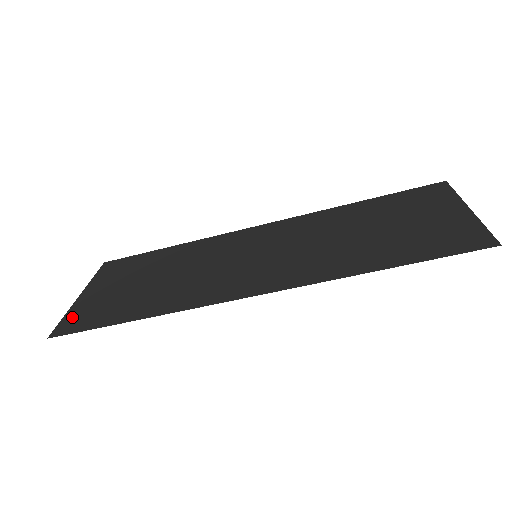
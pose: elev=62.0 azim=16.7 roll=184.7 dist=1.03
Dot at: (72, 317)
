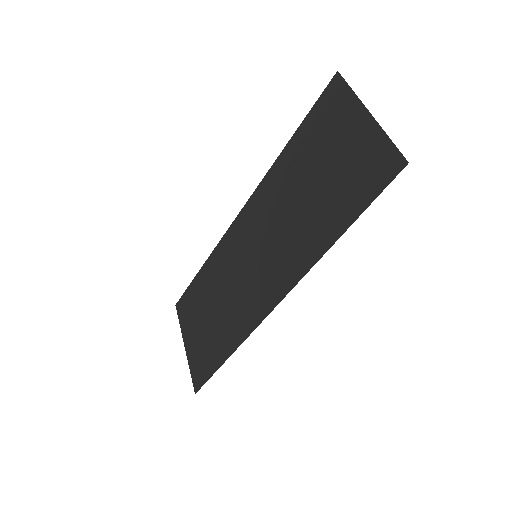
Dot at: (194, 370)
